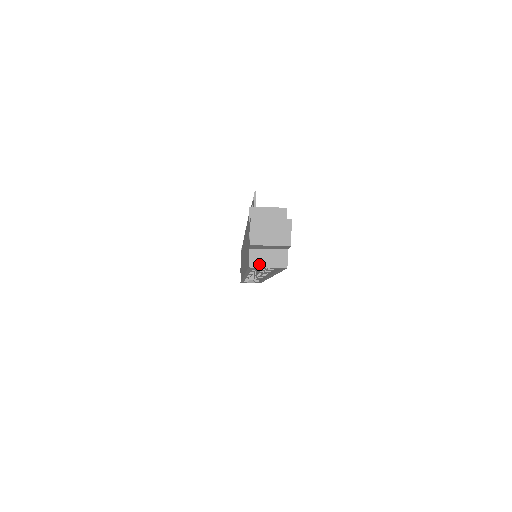
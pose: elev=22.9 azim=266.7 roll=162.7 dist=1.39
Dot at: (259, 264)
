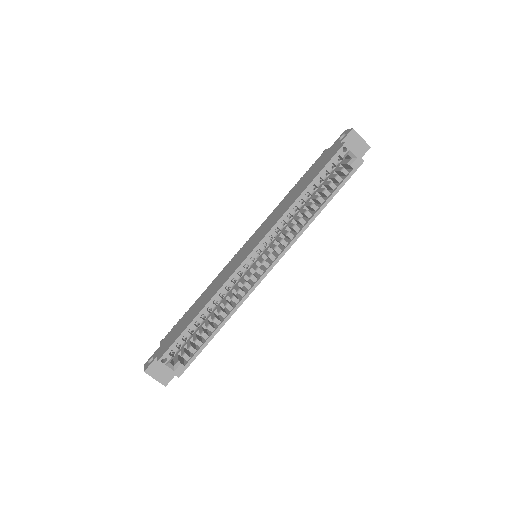
Dot at: (350, 147)
